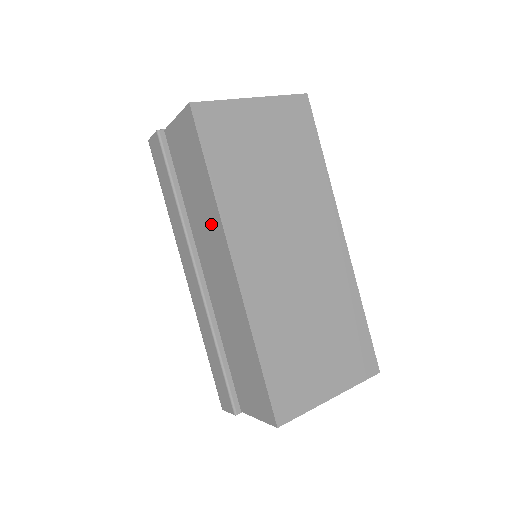
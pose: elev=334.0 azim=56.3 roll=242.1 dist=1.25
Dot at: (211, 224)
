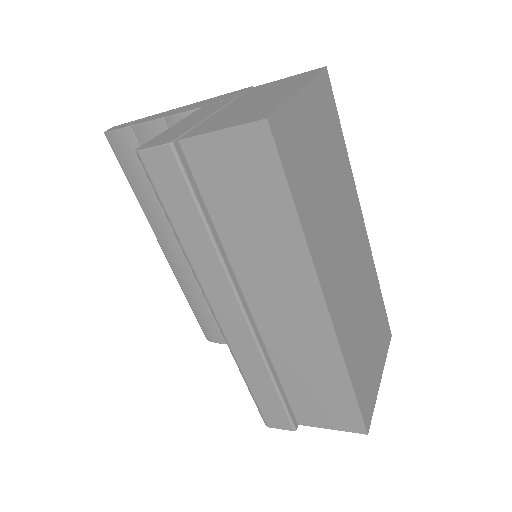
Dot at: (286, 263)
